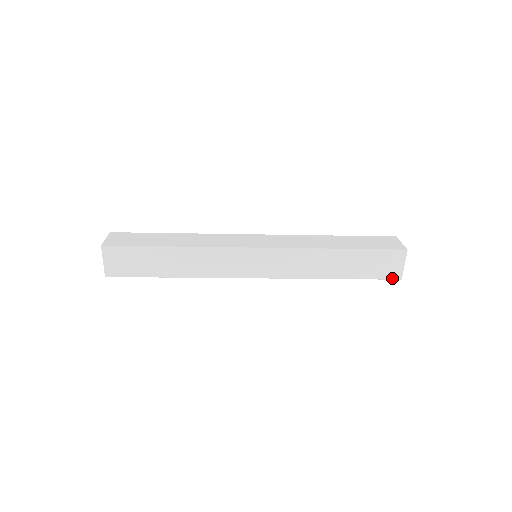
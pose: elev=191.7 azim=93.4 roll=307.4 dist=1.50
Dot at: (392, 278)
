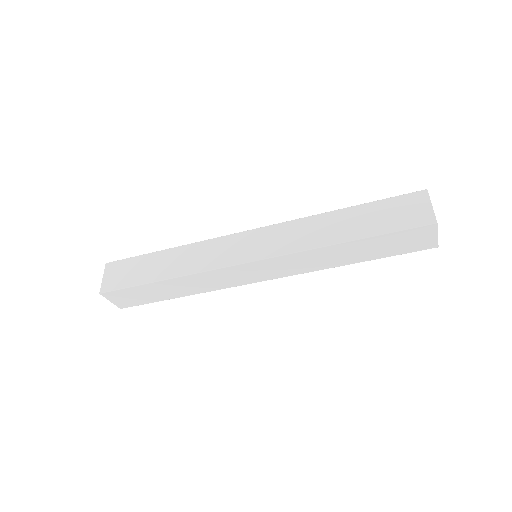
Dot at: (425, 249)
